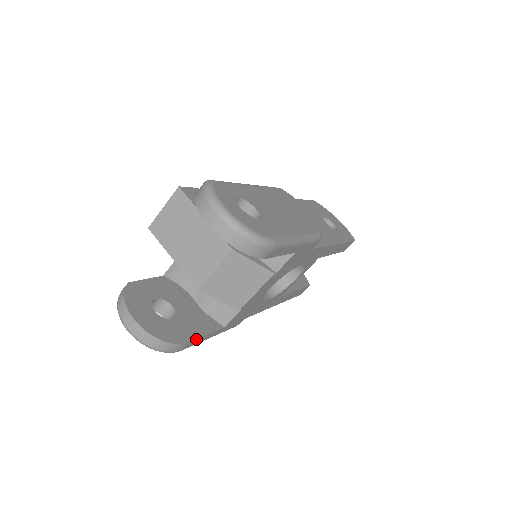
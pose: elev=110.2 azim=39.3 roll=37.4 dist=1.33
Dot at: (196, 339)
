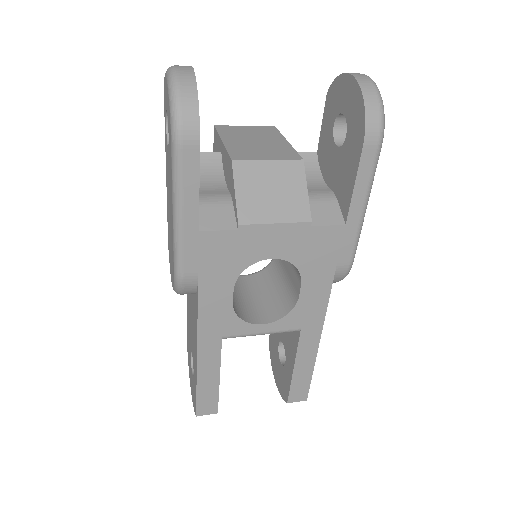
Dot at: occluded
